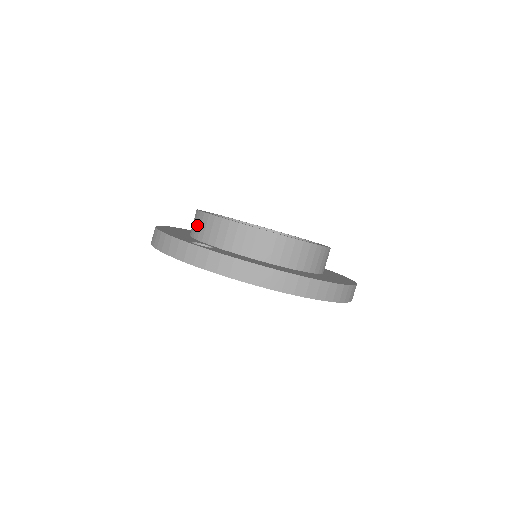
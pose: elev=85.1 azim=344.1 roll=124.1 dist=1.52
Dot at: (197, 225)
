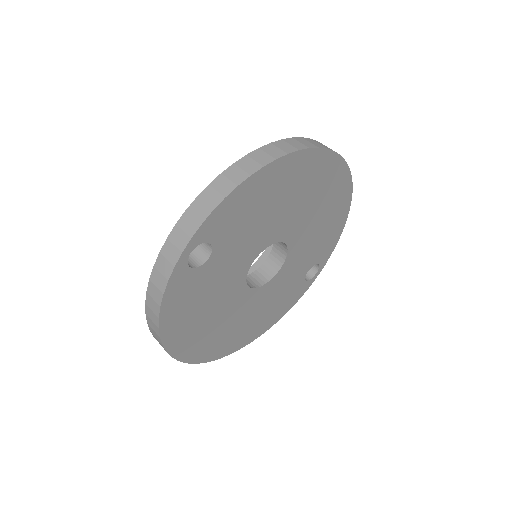
Dot at: occluded
